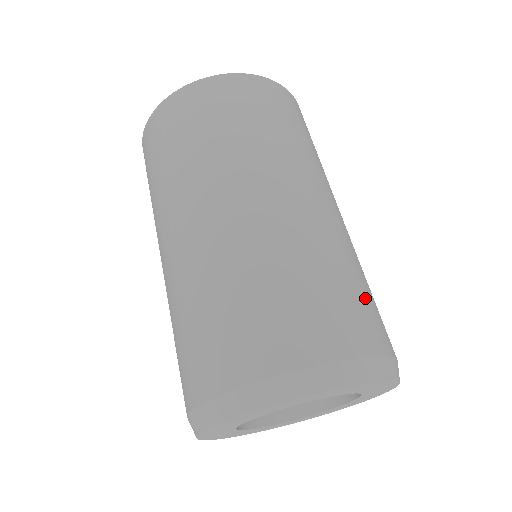
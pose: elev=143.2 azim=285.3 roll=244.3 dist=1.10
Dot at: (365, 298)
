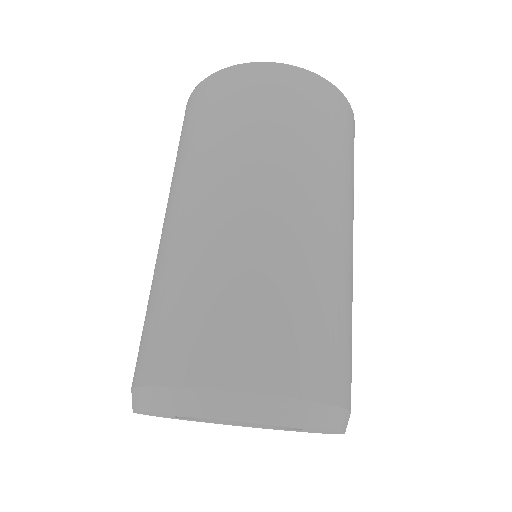
Dot at: (313, 331)
